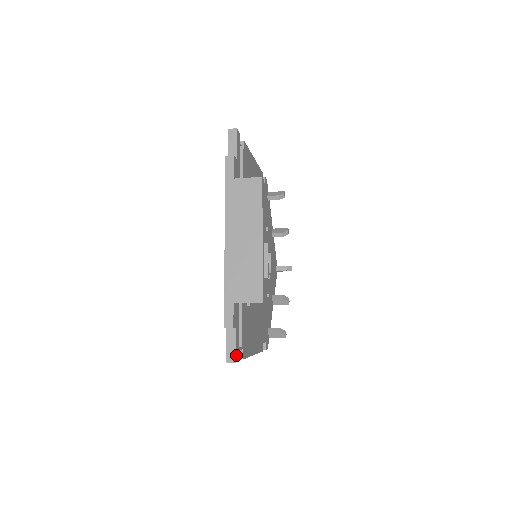
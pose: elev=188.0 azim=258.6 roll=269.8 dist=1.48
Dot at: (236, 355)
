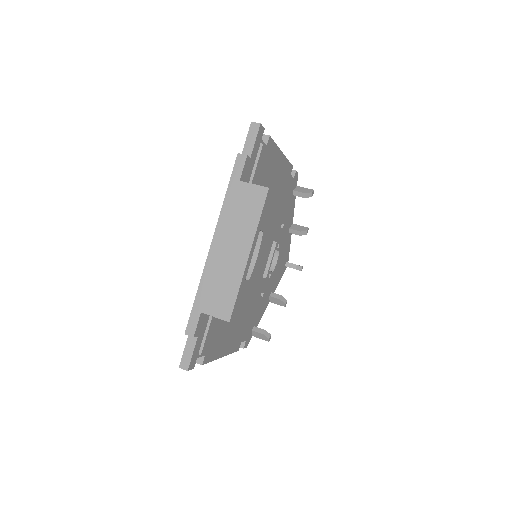
Dot at: (191, 363)
